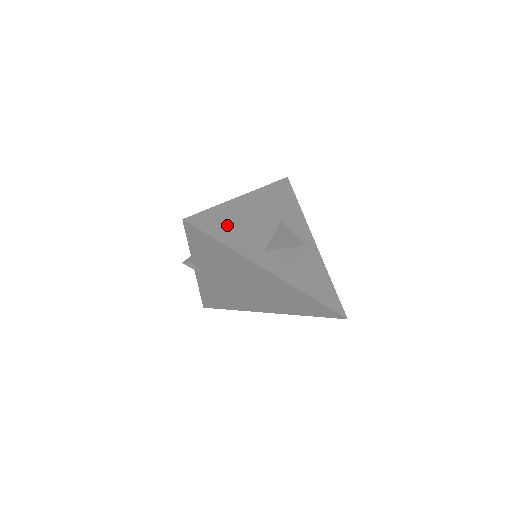
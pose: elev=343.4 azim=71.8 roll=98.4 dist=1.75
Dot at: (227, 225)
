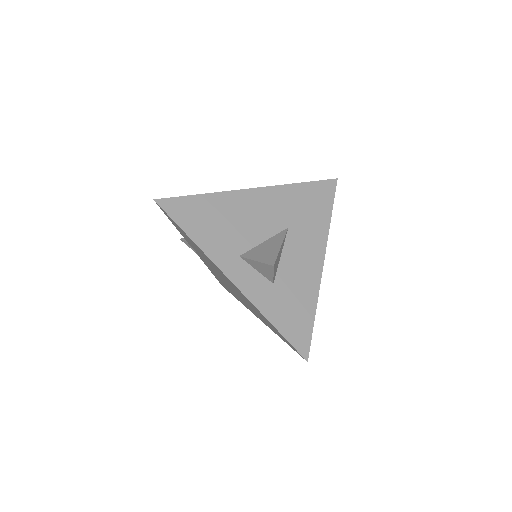
Dot at: (207, 217)
